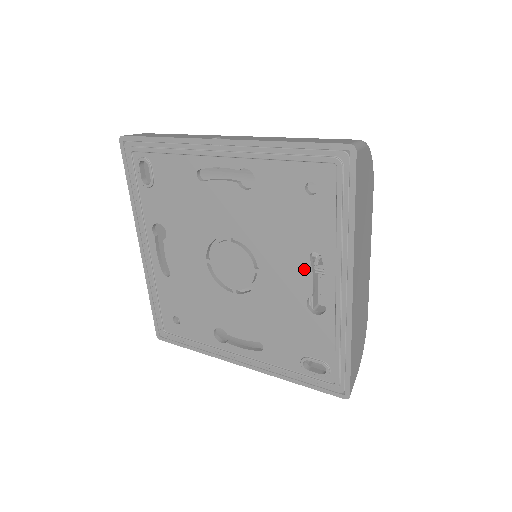
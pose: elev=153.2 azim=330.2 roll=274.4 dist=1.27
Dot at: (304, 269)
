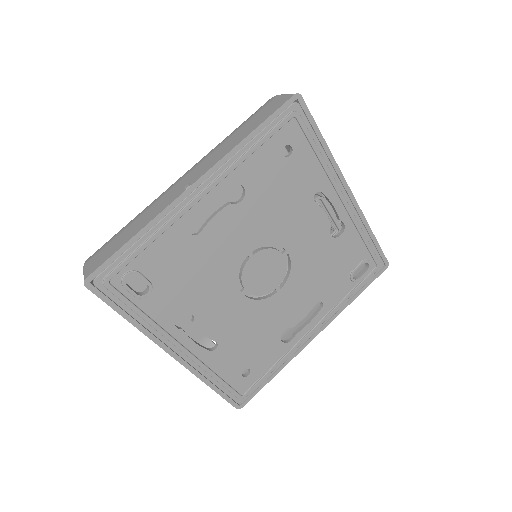
Dot at: (316, 213)
